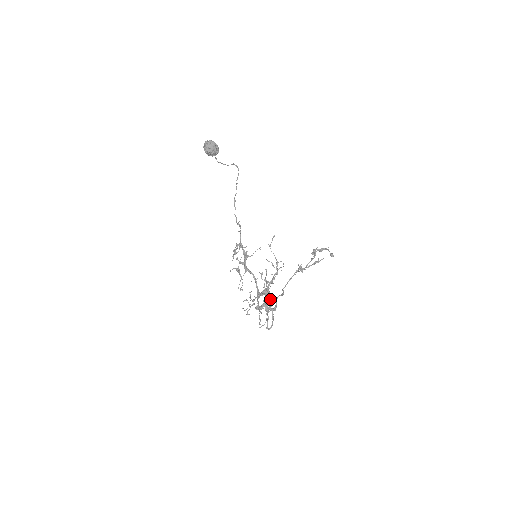
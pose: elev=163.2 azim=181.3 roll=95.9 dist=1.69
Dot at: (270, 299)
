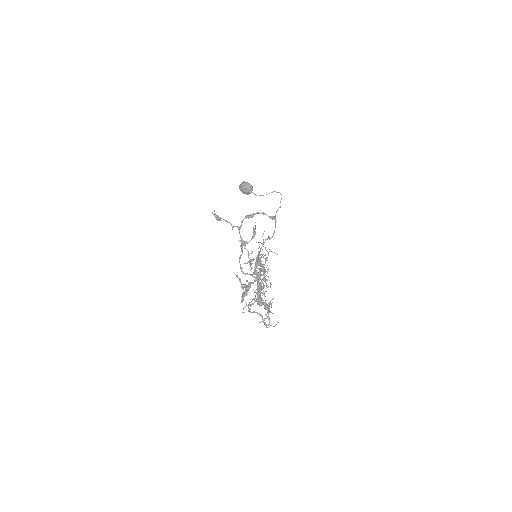
Dot at: occluded
